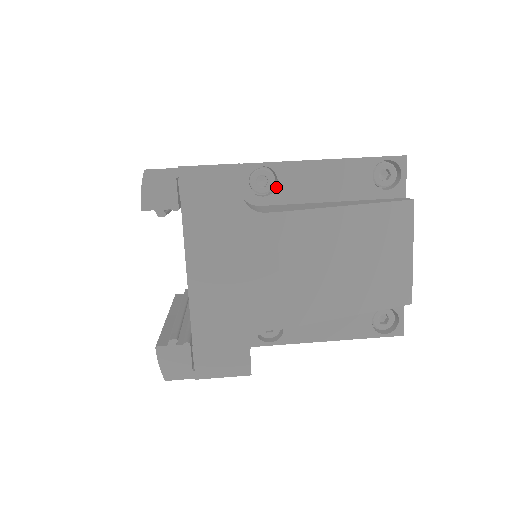
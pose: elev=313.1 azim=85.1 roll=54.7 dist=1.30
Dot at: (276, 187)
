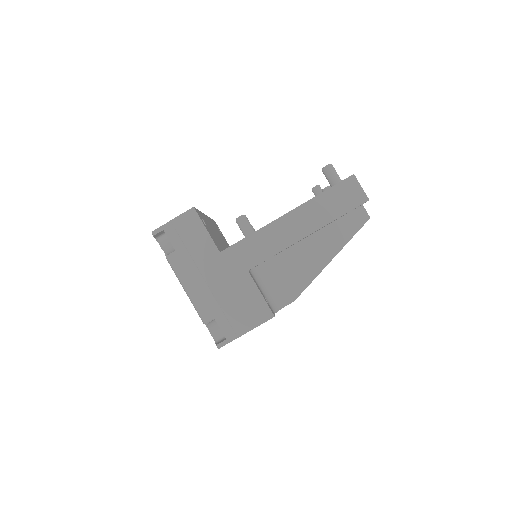
Dot at: occluded
